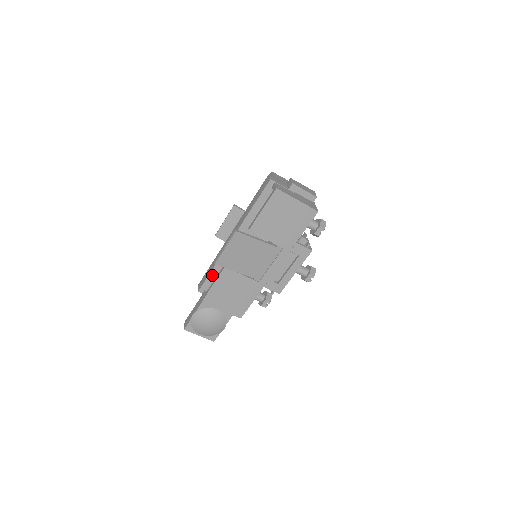
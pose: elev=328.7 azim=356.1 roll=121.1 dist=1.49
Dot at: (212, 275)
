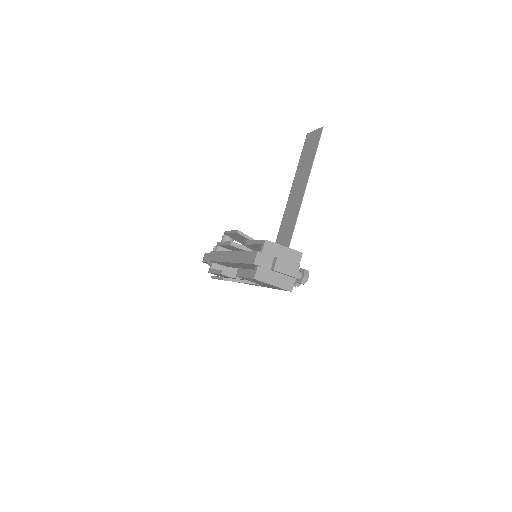
Dot at: (217, 262)
